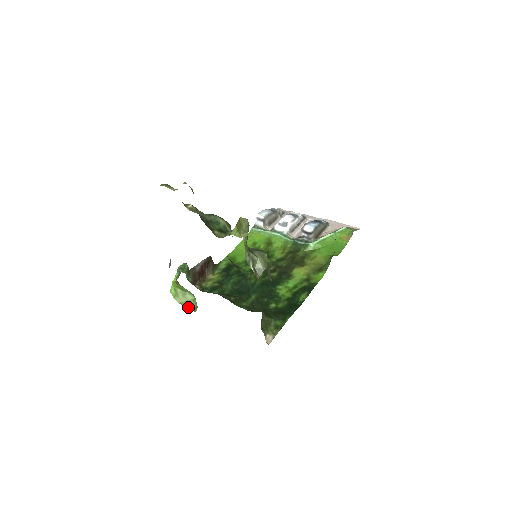
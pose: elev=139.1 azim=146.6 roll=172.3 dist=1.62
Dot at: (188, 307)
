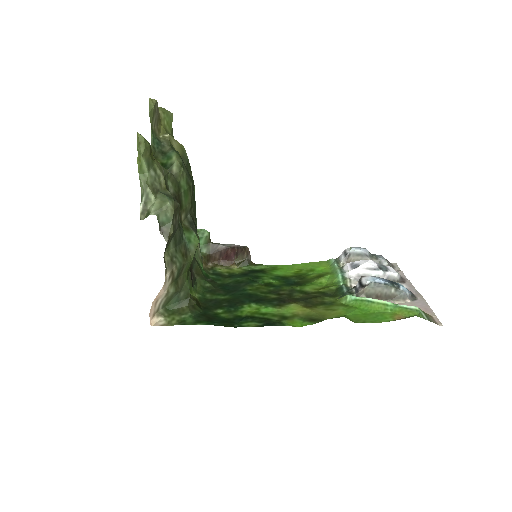
Dot at: occluded
